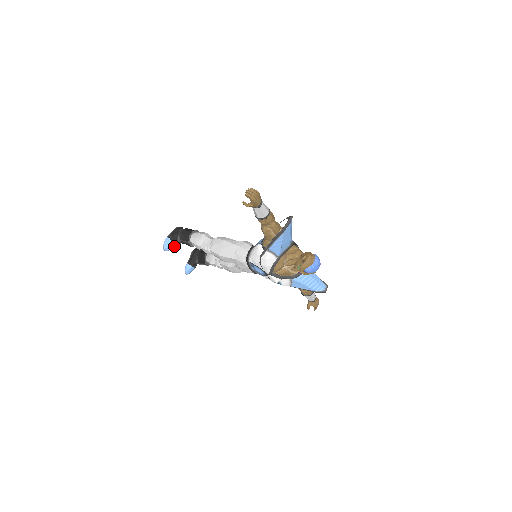
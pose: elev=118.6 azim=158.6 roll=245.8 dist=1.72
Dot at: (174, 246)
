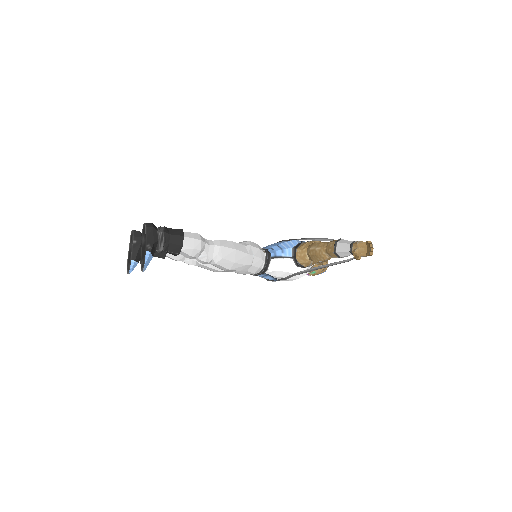
Dot at: occluded
